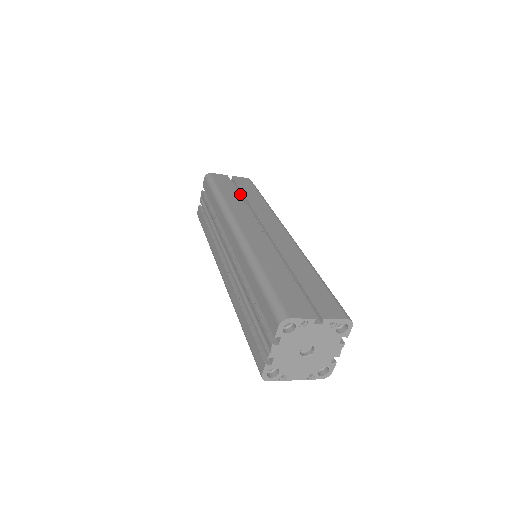
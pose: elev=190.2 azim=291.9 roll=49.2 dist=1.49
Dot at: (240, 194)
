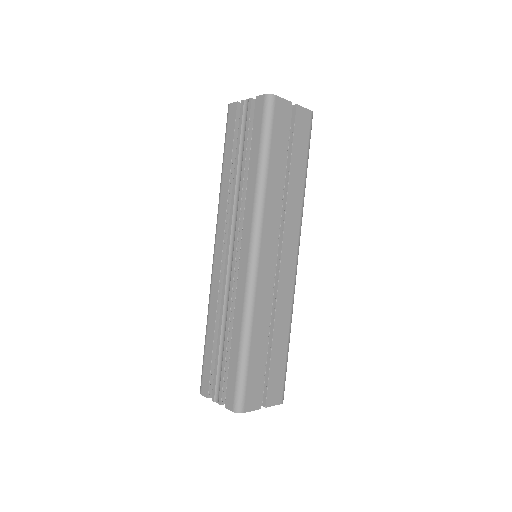
Dot at: (288, 154)
